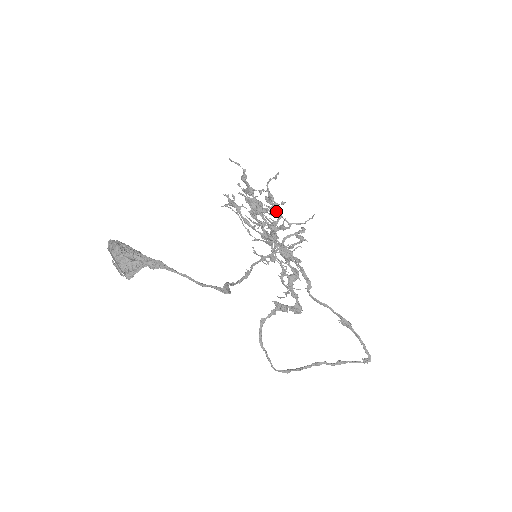
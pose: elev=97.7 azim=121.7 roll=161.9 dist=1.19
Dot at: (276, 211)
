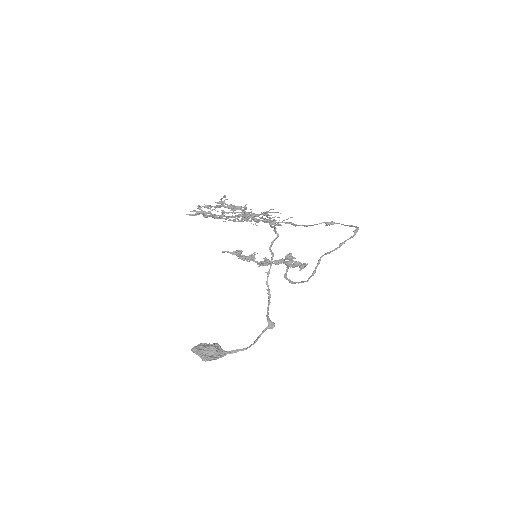
Dot at: occluded
